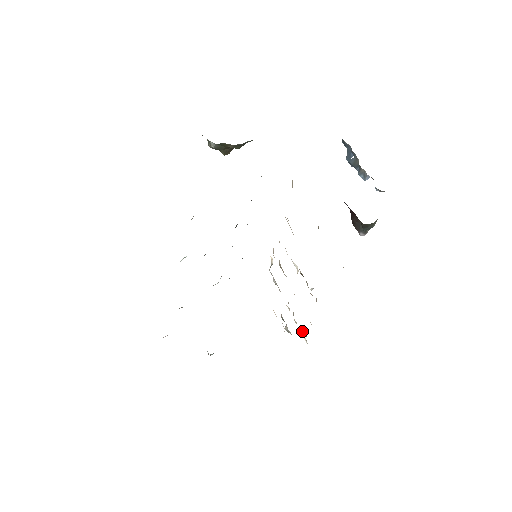
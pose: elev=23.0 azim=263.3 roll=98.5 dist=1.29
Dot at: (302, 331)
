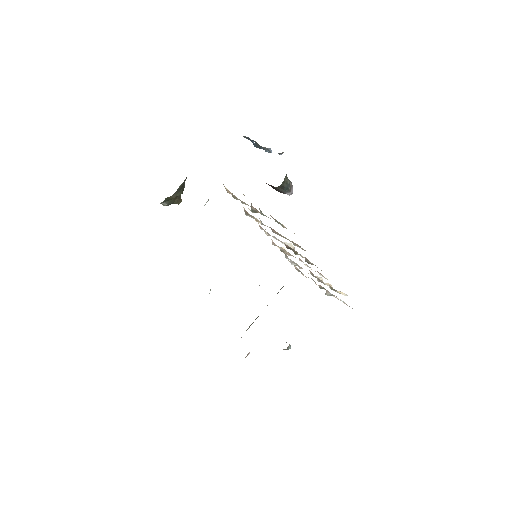
Dot at: (331, 289)
